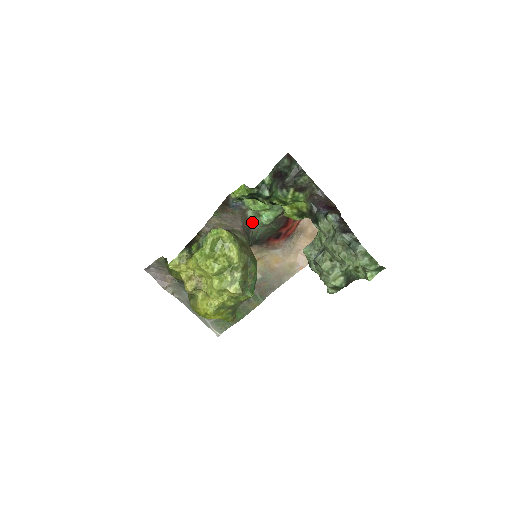
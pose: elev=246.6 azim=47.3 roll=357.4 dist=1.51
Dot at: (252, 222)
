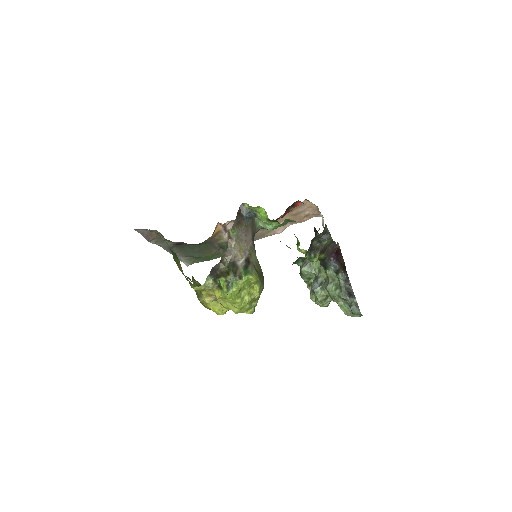
Dot at: (257, 225)
